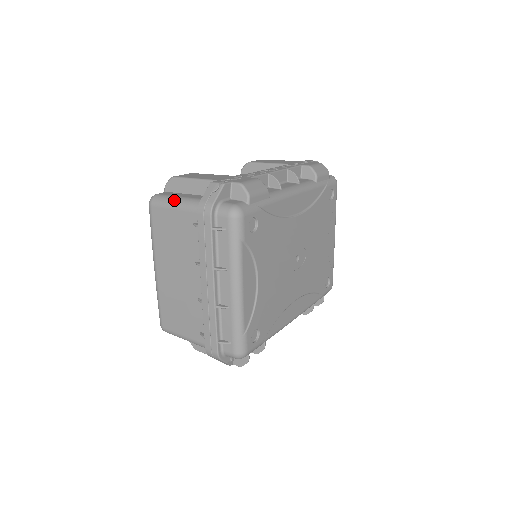
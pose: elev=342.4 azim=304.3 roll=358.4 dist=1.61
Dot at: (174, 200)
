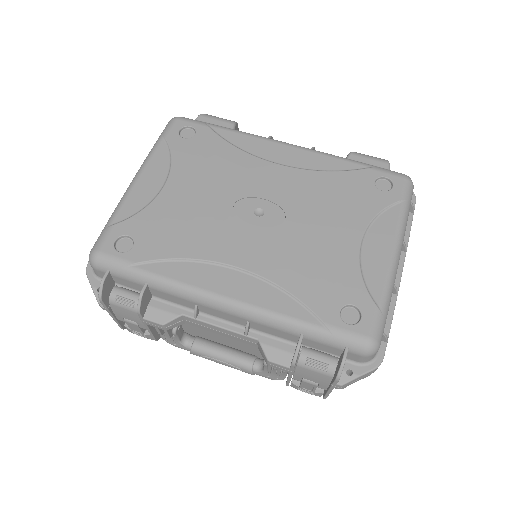
Dot at: occluded
